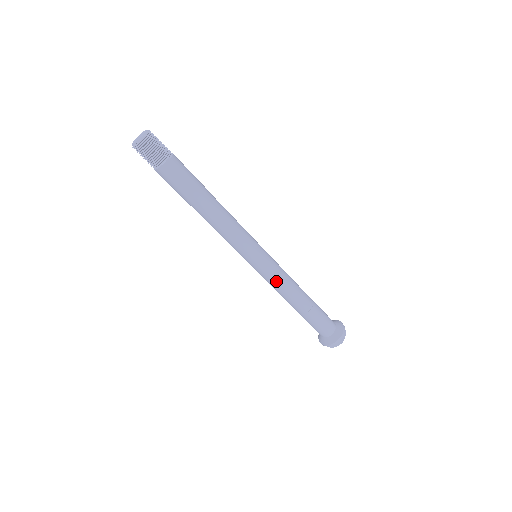
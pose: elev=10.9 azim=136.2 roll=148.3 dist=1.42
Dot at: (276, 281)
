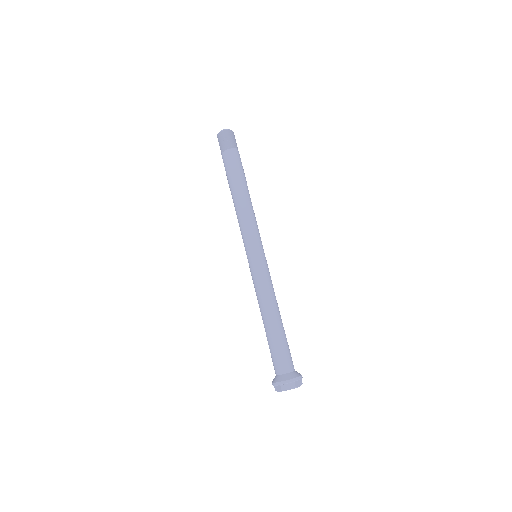
Dot at: (263, 281)
